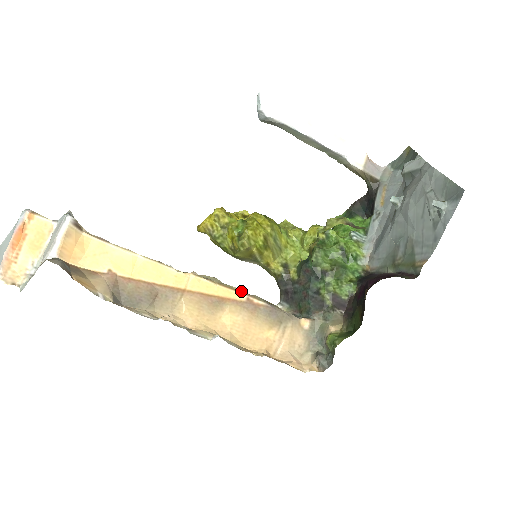
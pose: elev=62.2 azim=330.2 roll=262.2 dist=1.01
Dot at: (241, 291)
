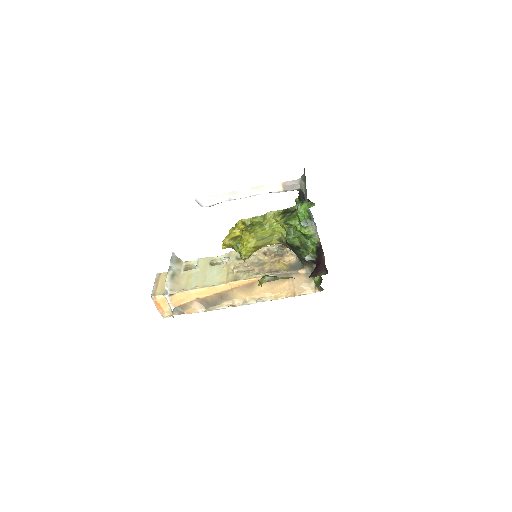
Dot at: (258, 276)
